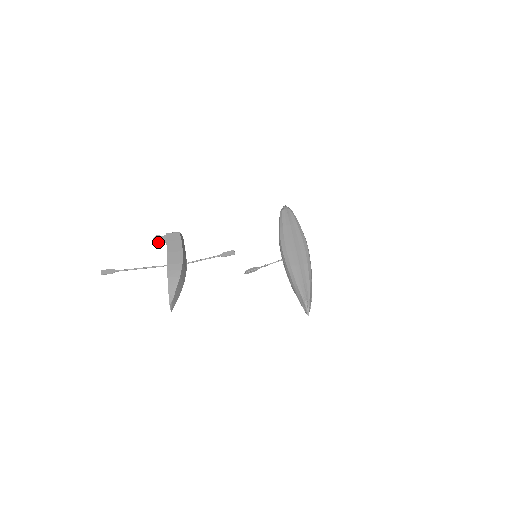
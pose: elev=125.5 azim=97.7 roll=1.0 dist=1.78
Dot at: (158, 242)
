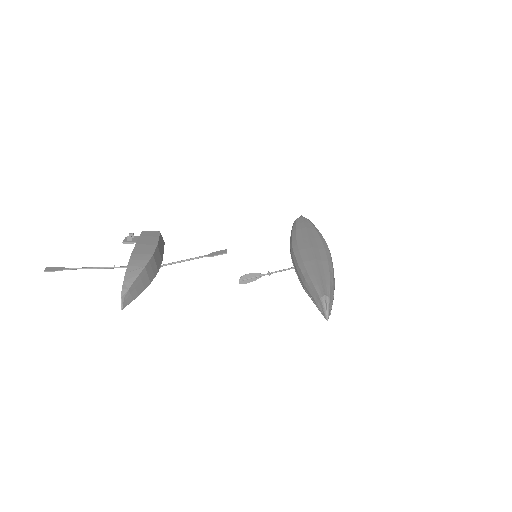
Dot at: (130, 241)
